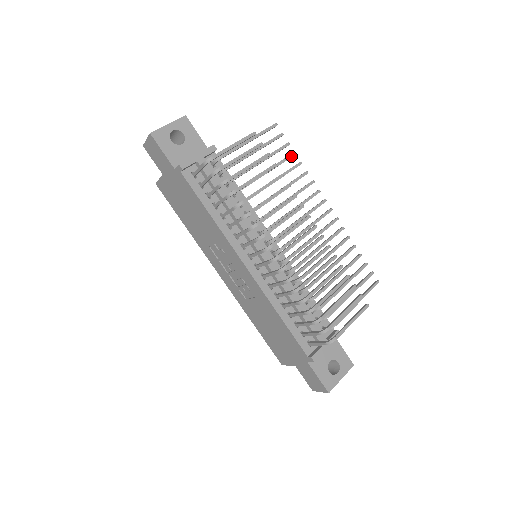
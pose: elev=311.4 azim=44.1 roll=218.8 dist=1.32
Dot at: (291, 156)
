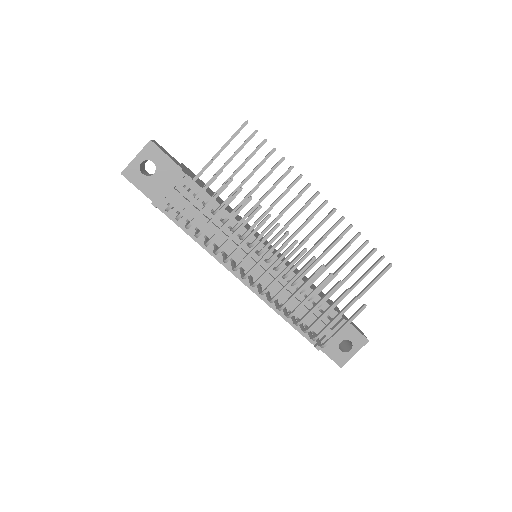
Dot at: (269, 155)
